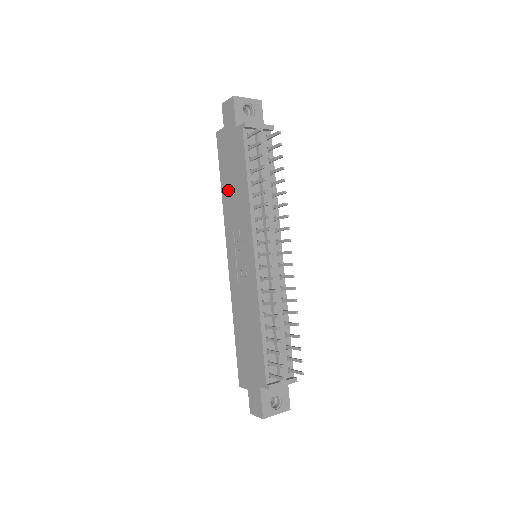
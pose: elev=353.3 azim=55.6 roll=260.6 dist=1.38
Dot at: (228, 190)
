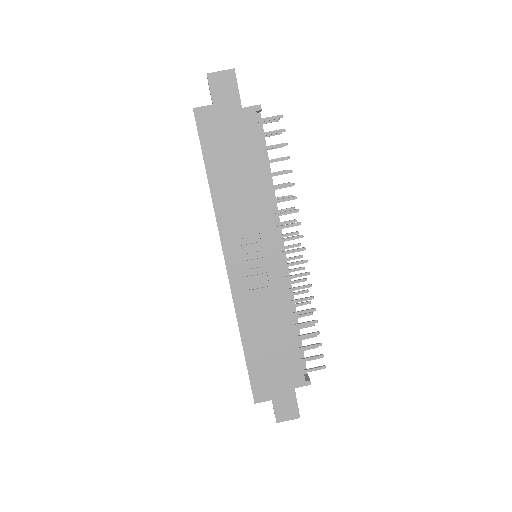
Dot at: (226, 183)
